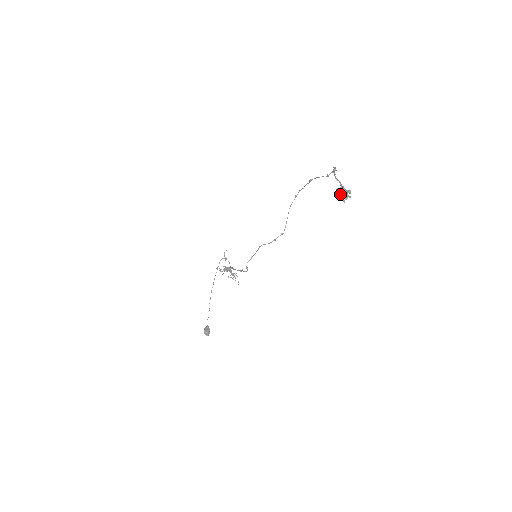
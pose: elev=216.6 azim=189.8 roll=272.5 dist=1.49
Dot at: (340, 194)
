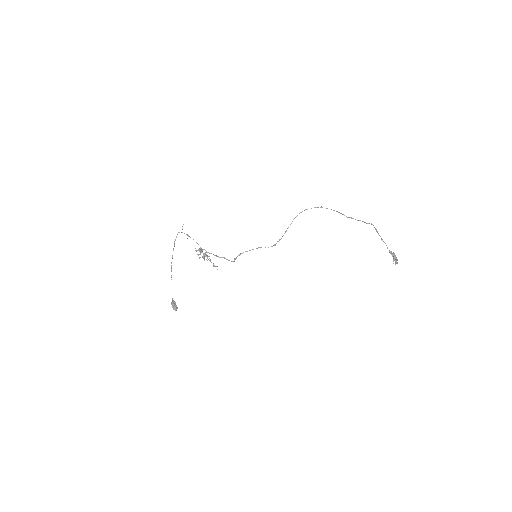
Dot at: (395, 260)
